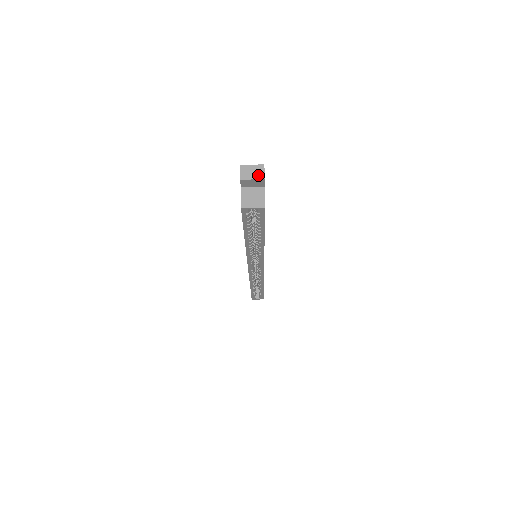
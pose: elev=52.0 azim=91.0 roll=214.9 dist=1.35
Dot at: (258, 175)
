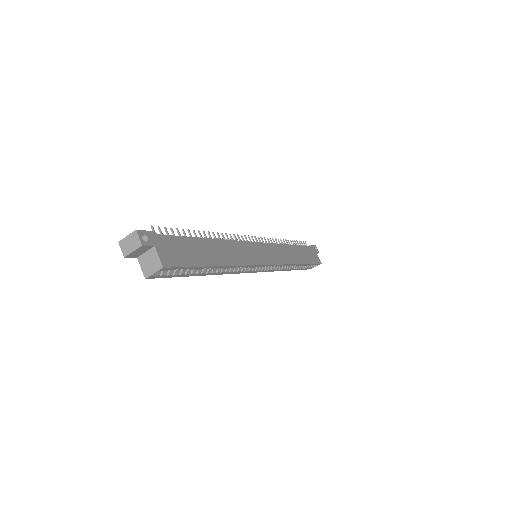
Dot at: (135, 244)
